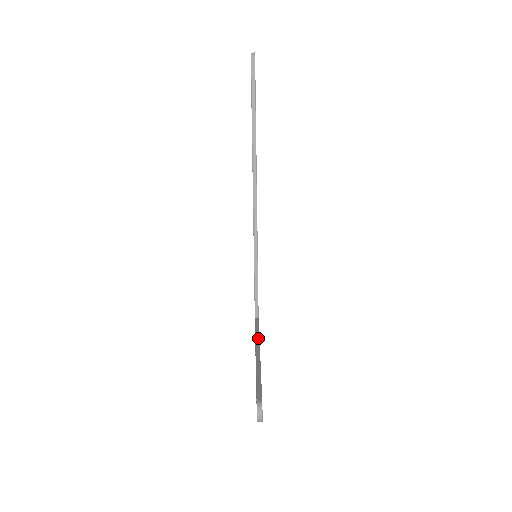
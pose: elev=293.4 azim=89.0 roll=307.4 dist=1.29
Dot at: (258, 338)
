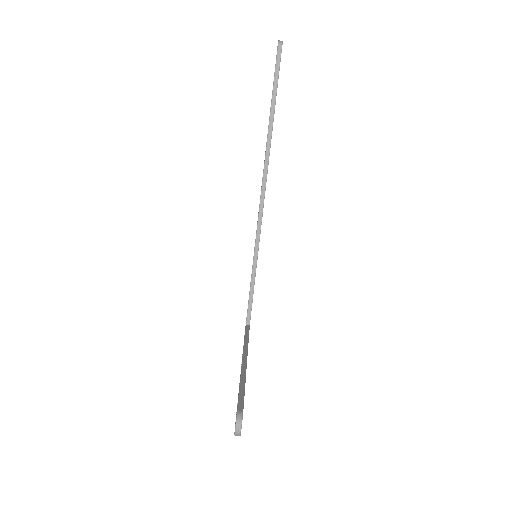
Dot at: (247, 345)
